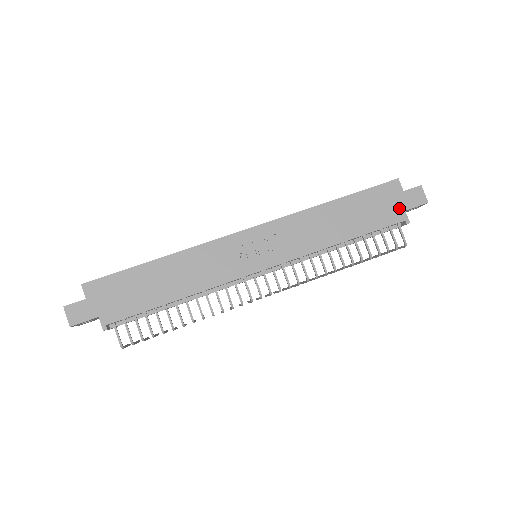
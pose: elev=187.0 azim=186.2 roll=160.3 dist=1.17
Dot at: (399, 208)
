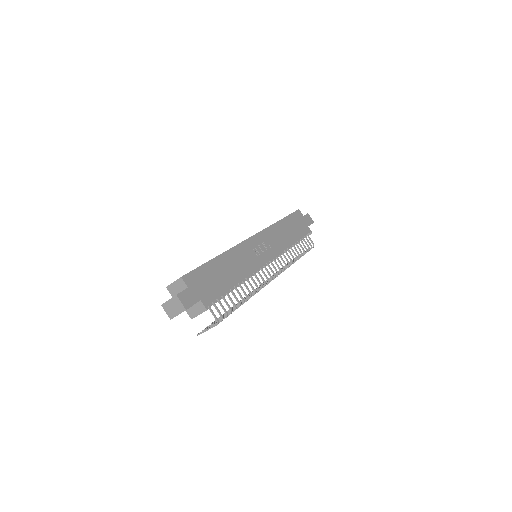
Dot at: (306, 225)
